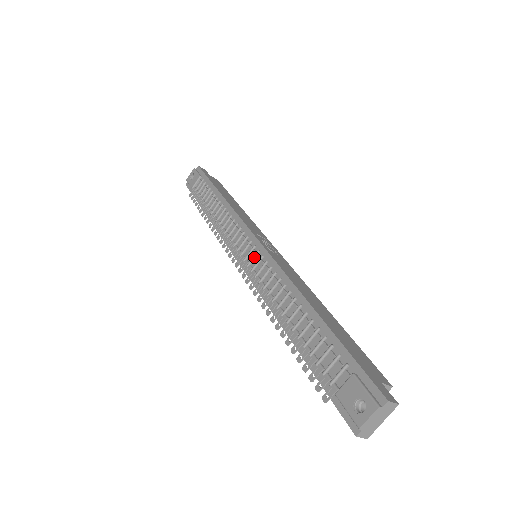
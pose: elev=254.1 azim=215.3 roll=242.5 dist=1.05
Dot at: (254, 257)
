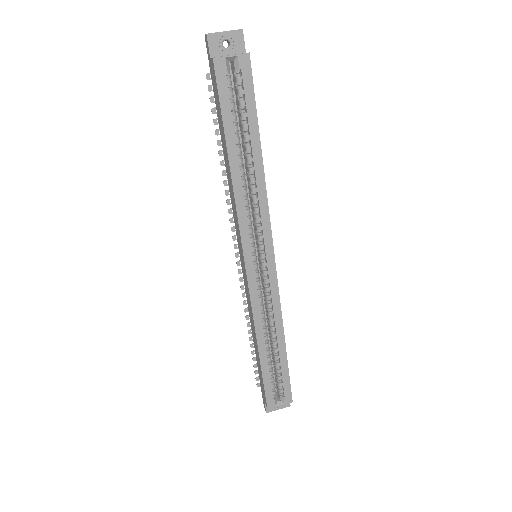
Dot at: (254, 238)
